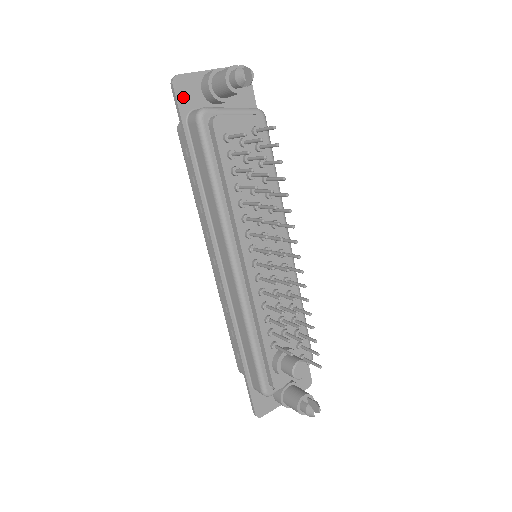
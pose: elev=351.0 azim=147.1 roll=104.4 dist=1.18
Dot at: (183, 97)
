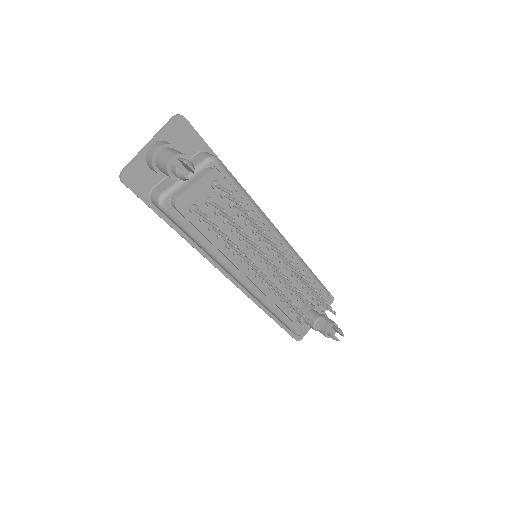
Dot at: (137, 186)
